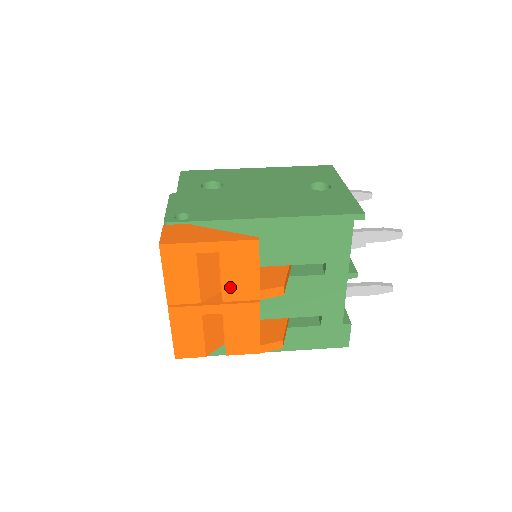
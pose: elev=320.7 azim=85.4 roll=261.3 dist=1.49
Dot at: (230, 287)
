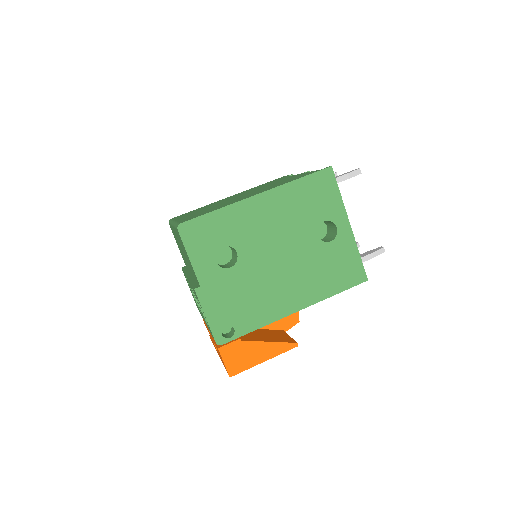
Dot at: occluded
